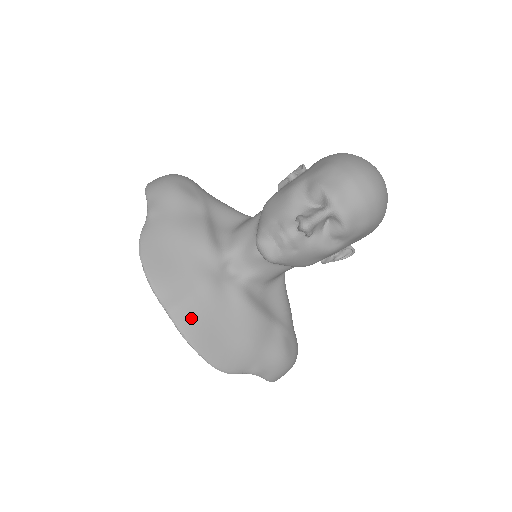
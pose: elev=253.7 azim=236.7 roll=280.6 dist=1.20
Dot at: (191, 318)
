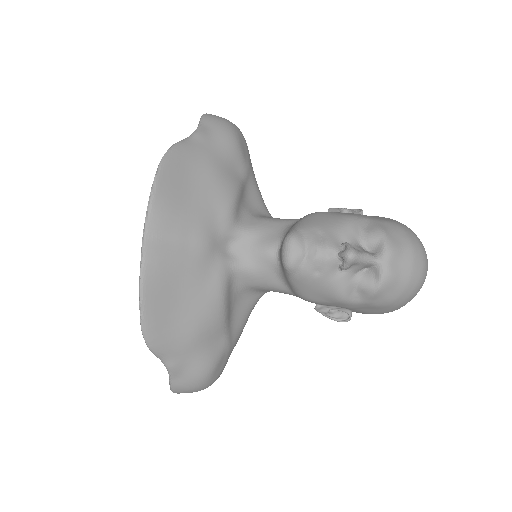
Dot at: (163, 259)
